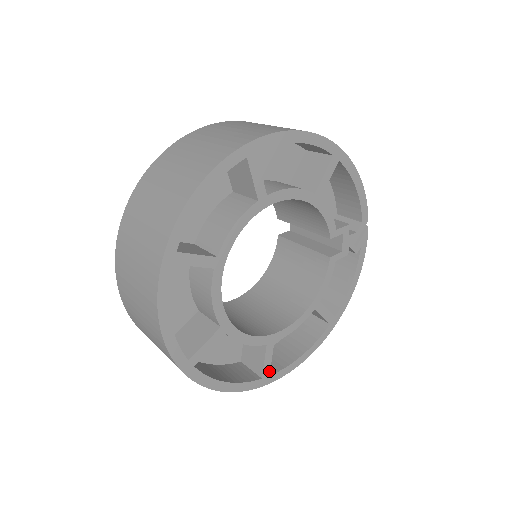
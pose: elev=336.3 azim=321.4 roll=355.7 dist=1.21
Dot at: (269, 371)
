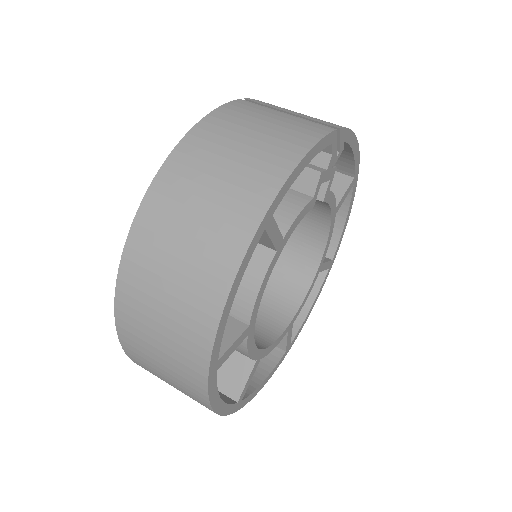
Dot at: (330, 261)
